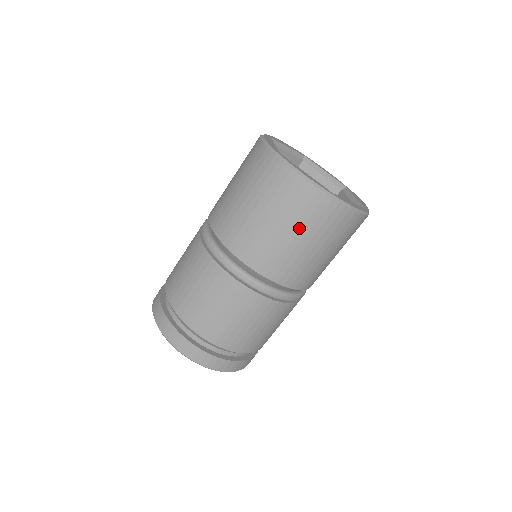
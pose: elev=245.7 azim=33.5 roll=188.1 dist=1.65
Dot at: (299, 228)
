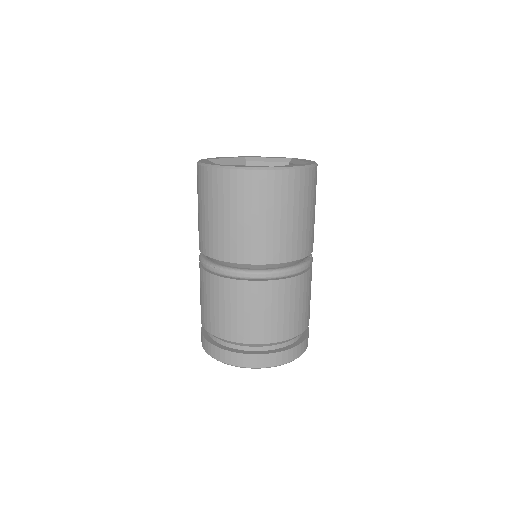
Dot at: (265, 209)
